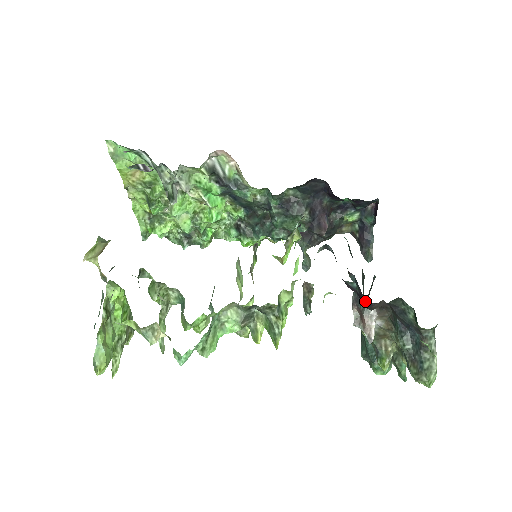
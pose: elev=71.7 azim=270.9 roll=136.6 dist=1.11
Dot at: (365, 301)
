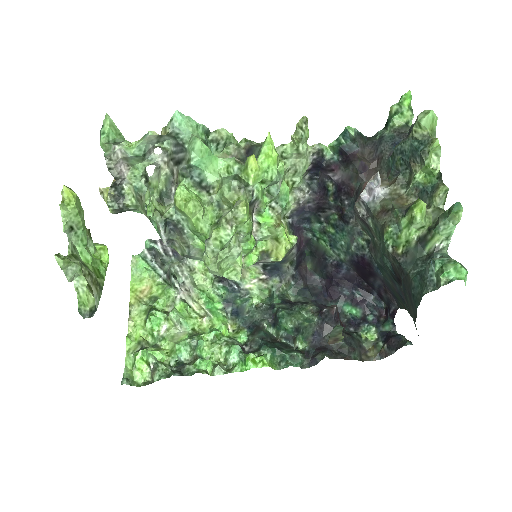
Dot at: (360, 186)
